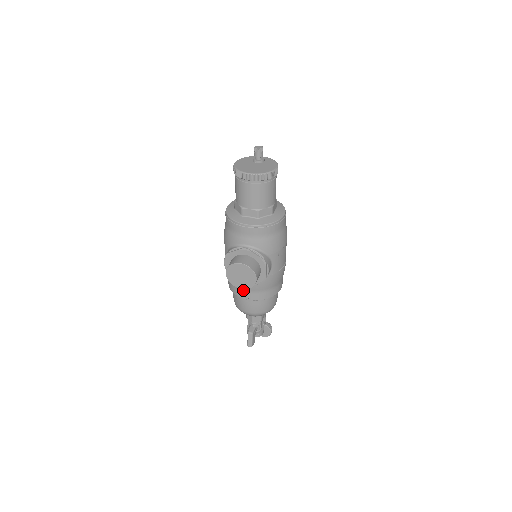
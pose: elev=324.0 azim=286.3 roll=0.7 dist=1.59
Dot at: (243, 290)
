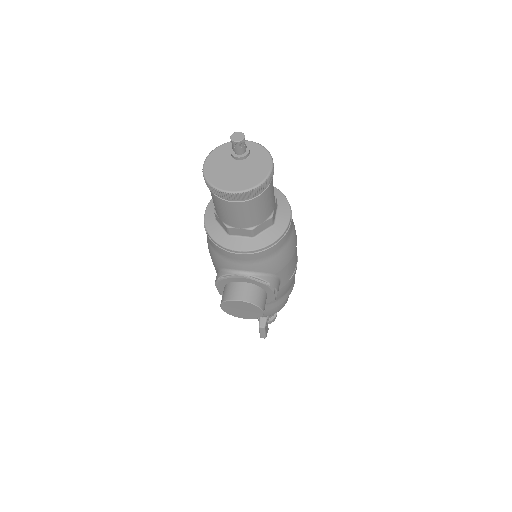
Dot at: occluded
